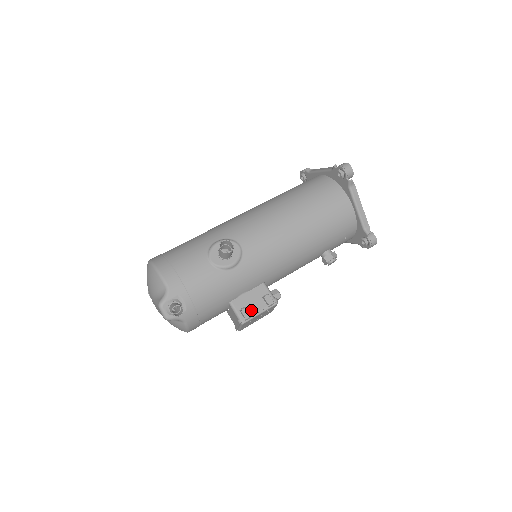
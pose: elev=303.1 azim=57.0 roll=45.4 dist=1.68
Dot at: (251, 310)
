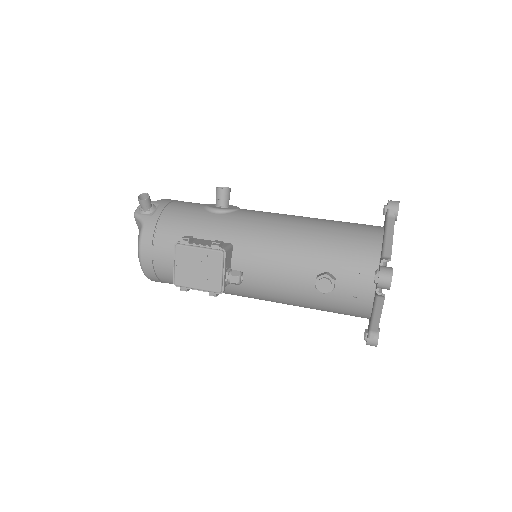
Dot at: (195, 243)
